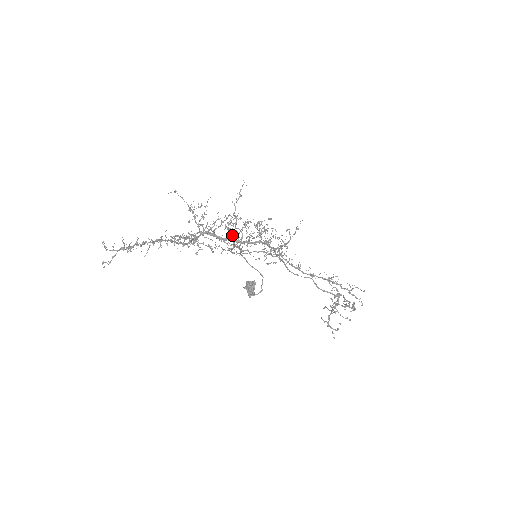
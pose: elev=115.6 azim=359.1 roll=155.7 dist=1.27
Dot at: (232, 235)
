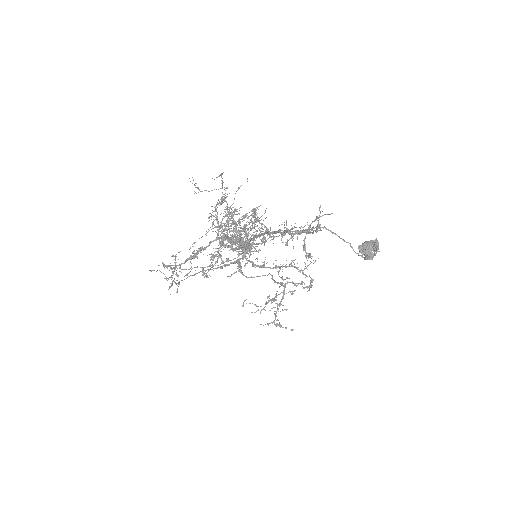
Dot at: (239, 235)
